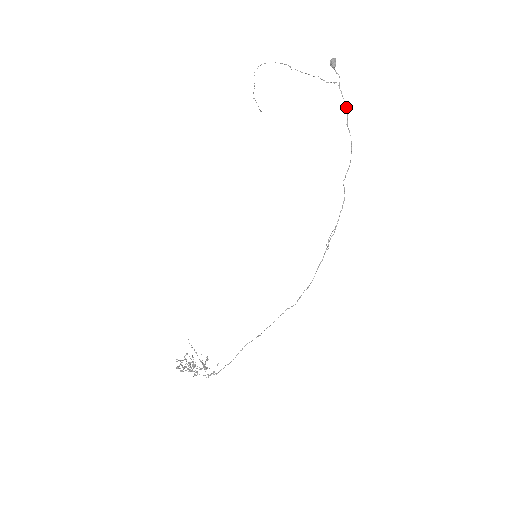
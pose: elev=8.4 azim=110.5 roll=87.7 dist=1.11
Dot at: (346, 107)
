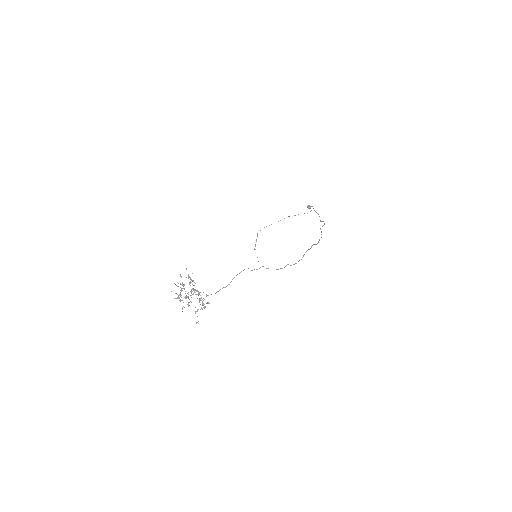
Dot at: (319, 216)
